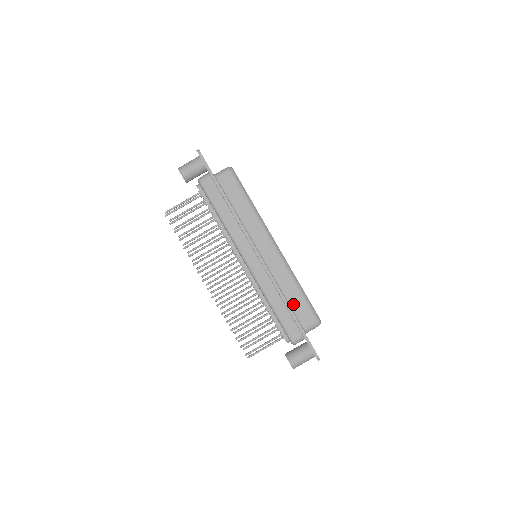
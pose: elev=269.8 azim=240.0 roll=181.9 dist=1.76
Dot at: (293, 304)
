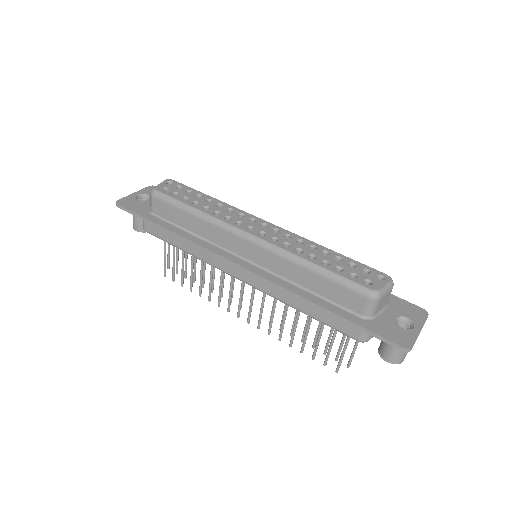
Dot at: (325, 294)
